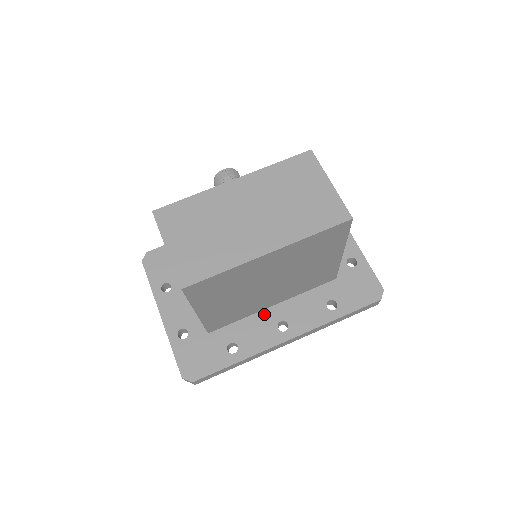
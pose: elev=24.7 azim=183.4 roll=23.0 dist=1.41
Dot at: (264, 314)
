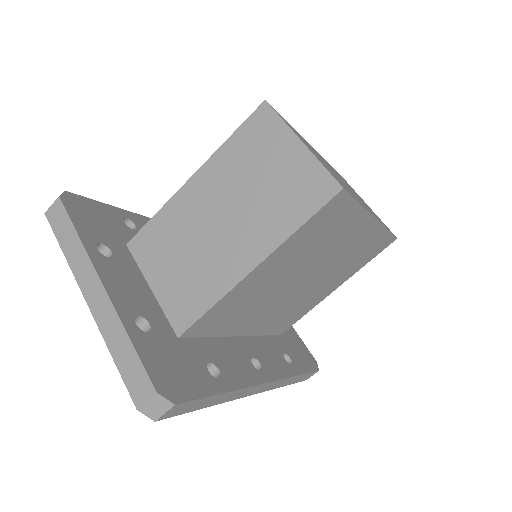
Dot at: (234, 341)
